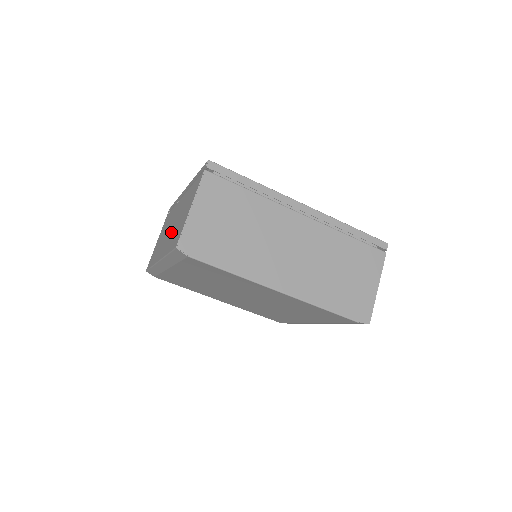
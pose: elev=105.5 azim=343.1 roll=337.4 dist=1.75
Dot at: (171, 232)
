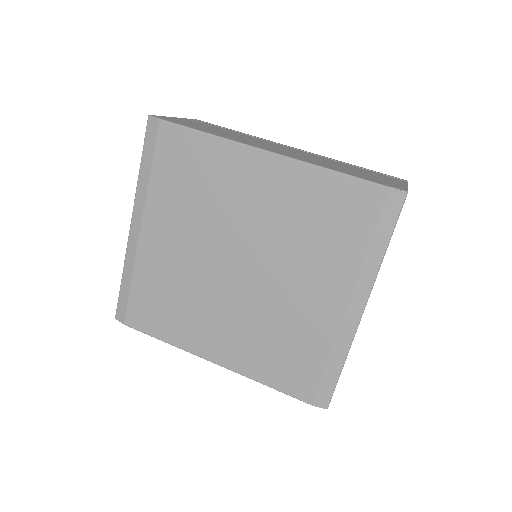
Dot at: occluded
